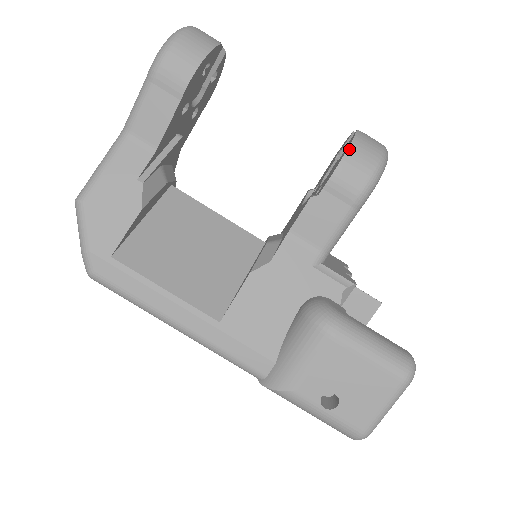
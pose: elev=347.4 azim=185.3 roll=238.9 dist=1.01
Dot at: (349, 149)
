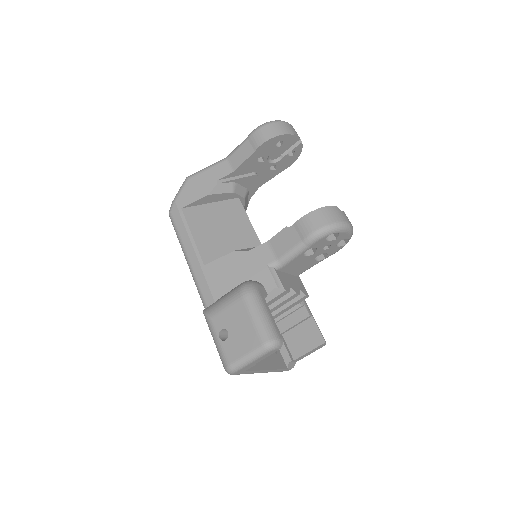
Dot at: (318, 210)
